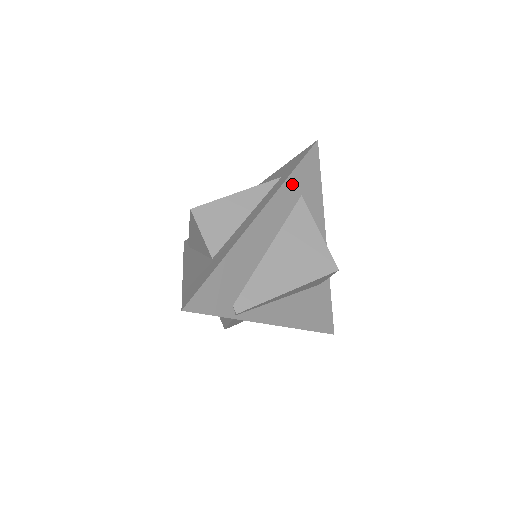
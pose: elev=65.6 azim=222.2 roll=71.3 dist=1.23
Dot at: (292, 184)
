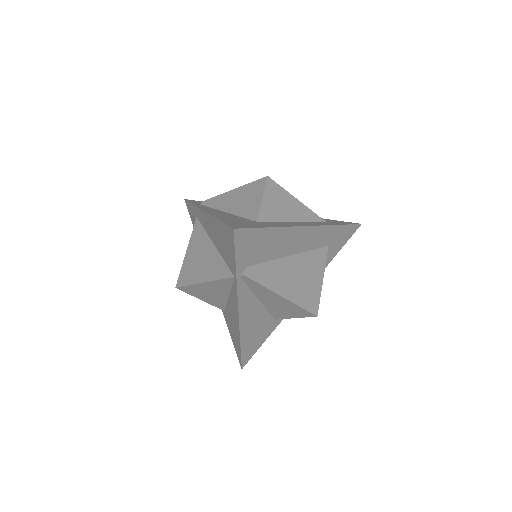
Dot at: (334, 232)
